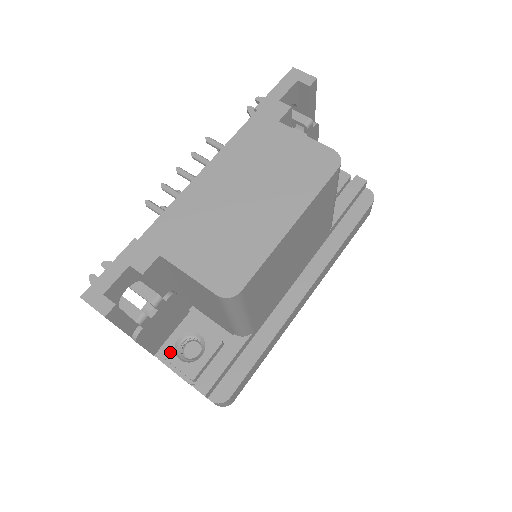
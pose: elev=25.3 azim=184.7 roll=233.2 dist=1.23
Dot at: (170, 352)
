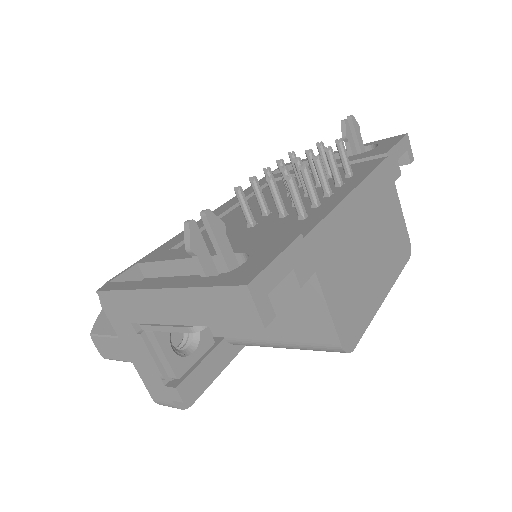
Dot at: (165, 335)
